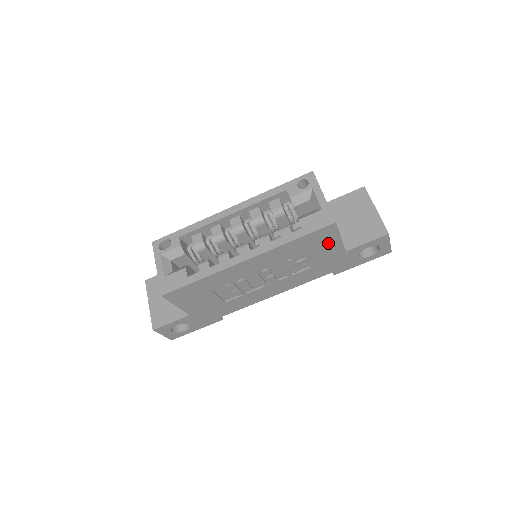
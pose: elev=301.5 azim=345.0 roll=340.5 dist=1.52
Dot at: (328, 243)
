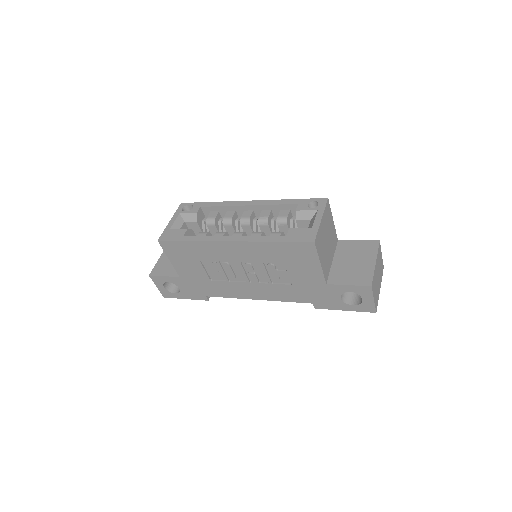
Dot at: (308, 264)
